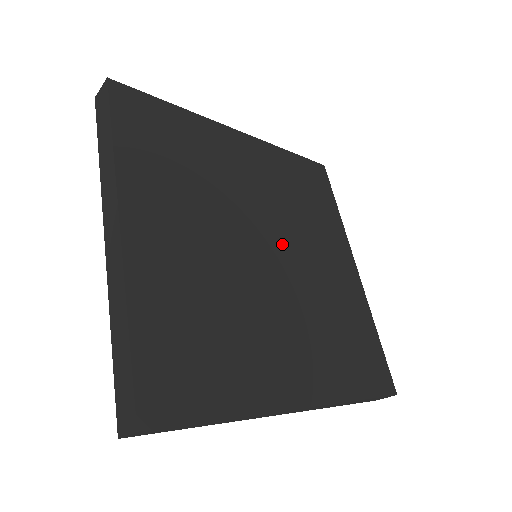
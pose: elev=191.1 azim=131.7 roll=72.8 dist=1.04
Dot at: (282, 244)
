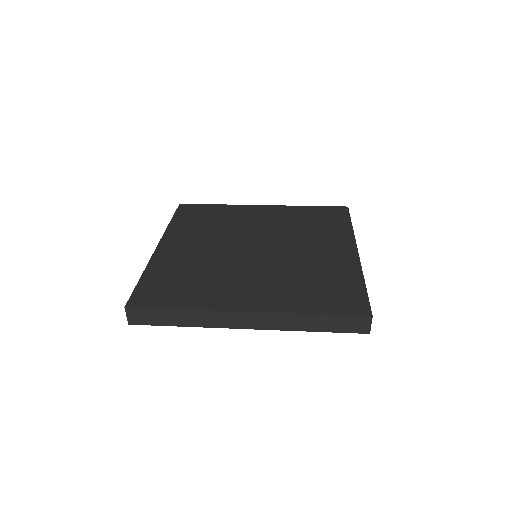
Dot at: (274, 245)
